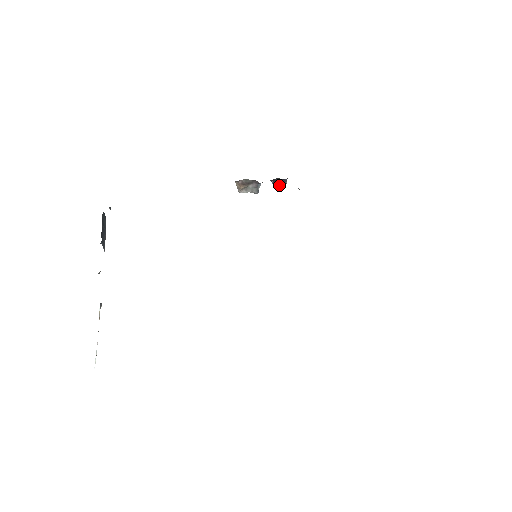
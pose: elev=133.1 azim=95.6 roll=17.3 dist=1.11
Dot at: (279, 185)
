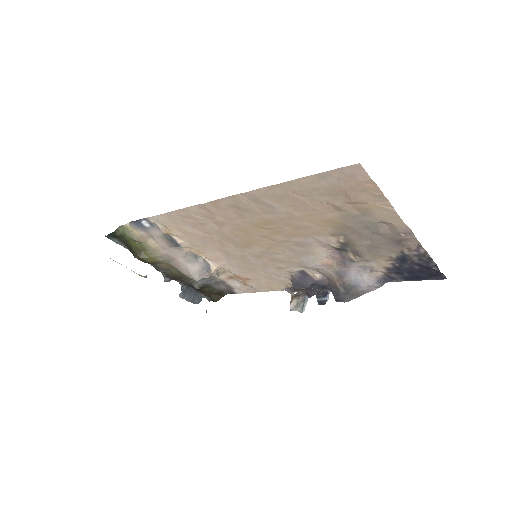
Dot at: (322, 301)
